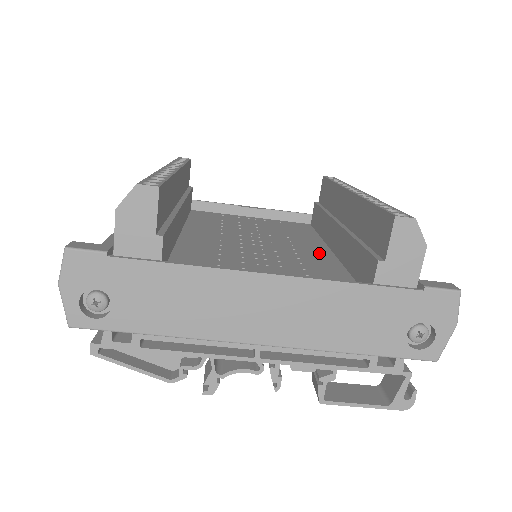
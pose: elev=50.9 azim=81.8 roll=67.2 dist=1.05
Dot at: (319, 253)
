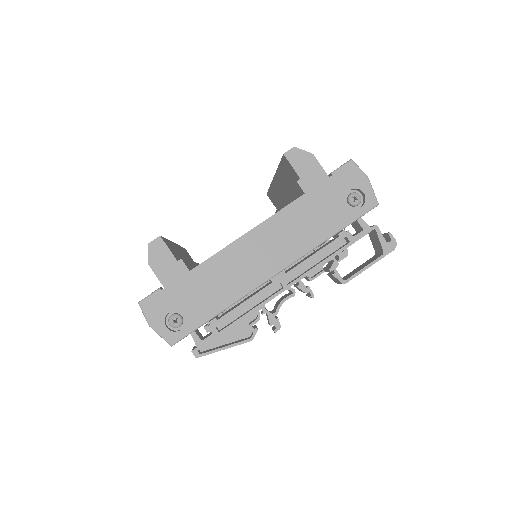
Dot at: occluded
